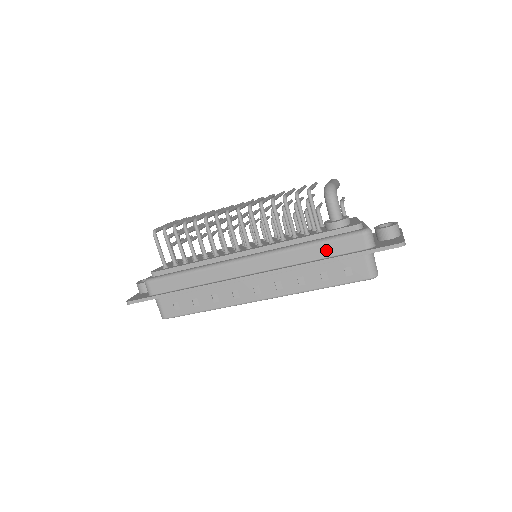
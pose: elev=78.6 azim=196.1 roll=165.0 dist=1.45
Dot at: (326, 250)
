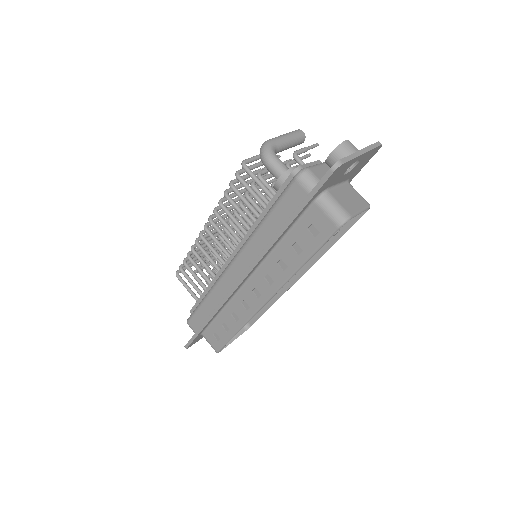
Dot at: (278, 219)
